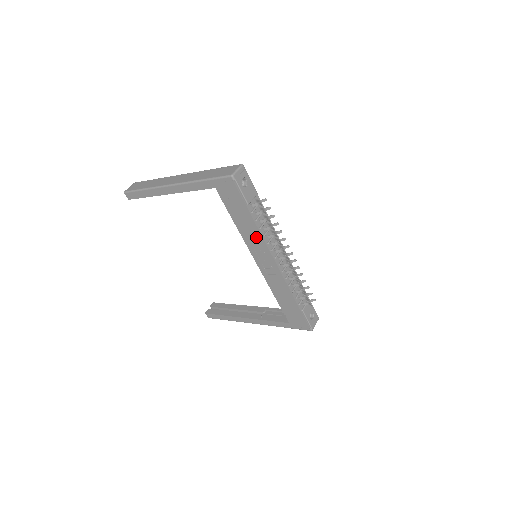
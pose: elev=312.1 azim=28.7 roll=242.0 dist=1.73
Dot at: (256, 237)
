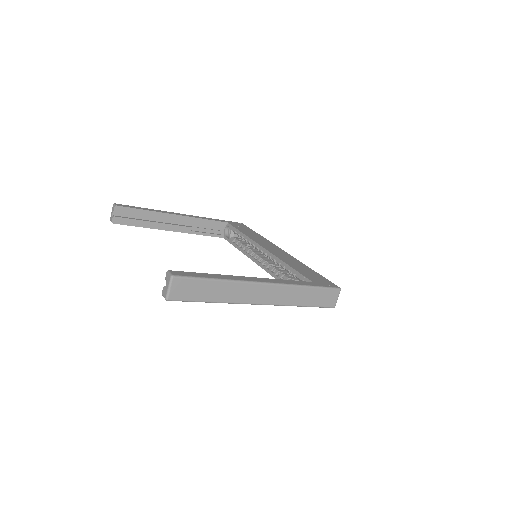
Dot at: occluded
